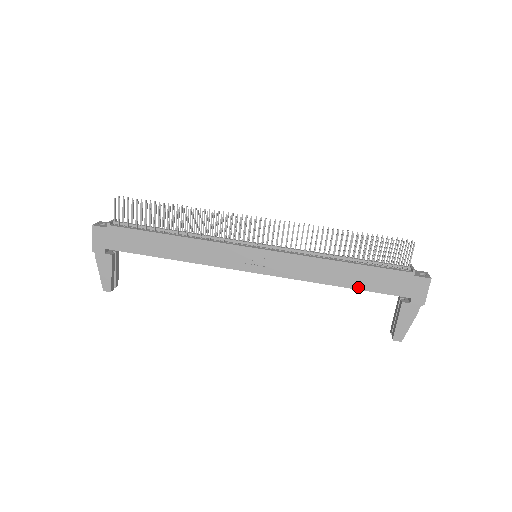
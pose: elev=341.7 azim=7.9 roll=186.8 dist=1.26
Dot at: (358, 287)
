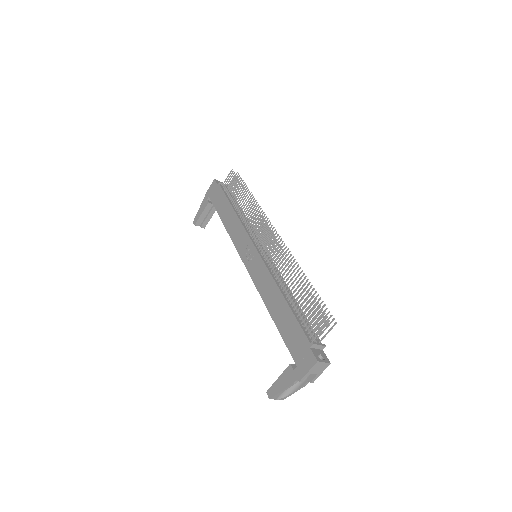
Dot at: (278, 325)
